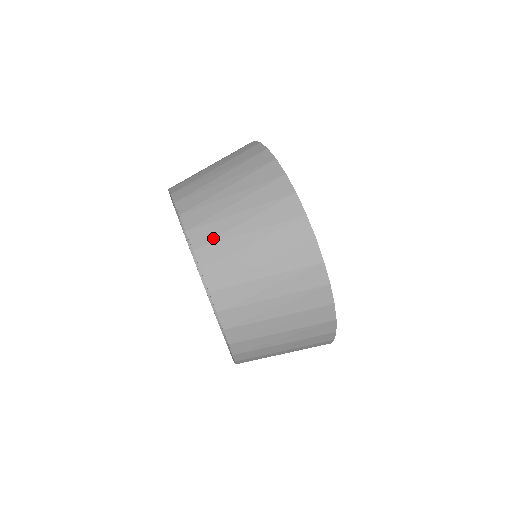
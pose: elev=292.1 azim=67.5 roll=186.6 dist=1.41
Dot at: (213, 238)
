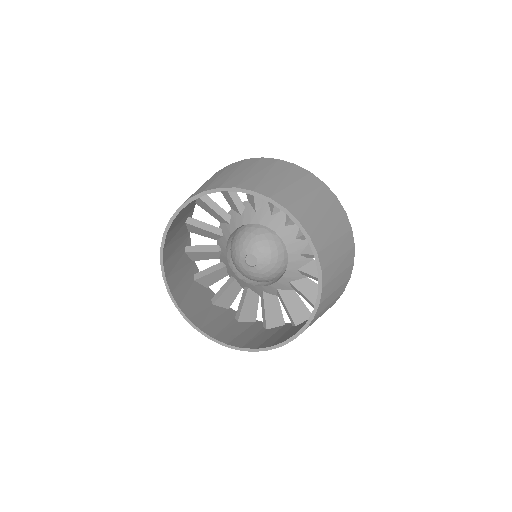
Dot at: (290, 199)
